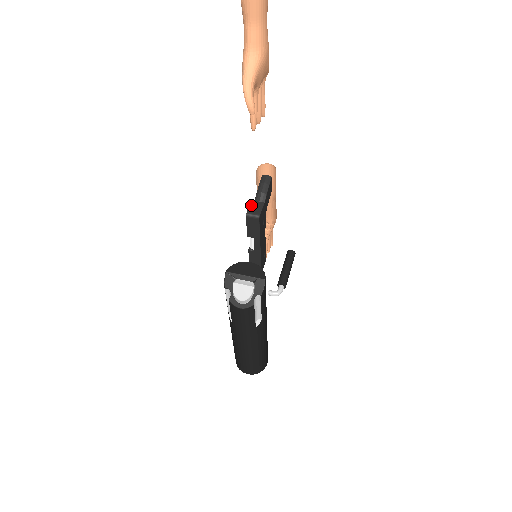
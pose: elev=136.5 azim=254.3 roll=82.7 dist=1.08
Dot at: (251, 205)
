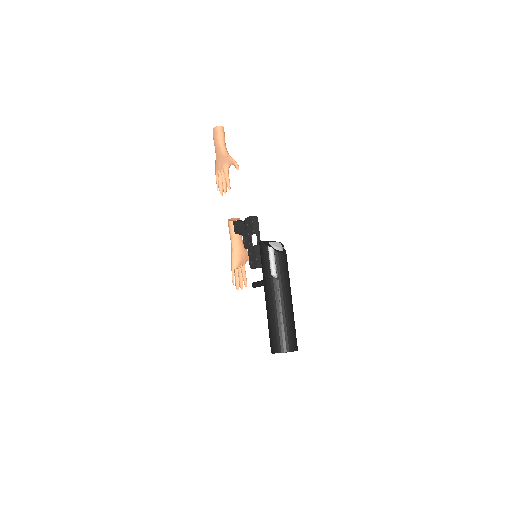
Dot at: (248, 217)
